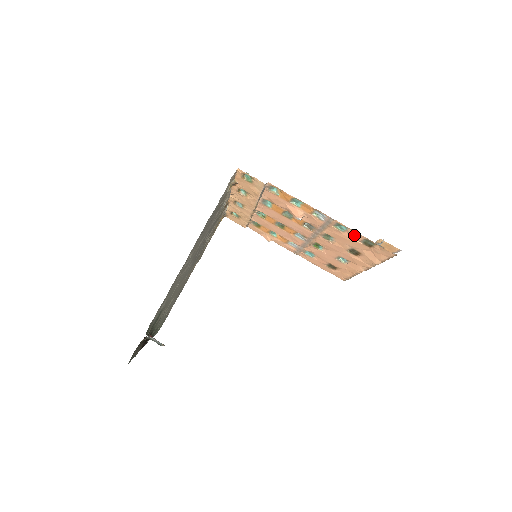
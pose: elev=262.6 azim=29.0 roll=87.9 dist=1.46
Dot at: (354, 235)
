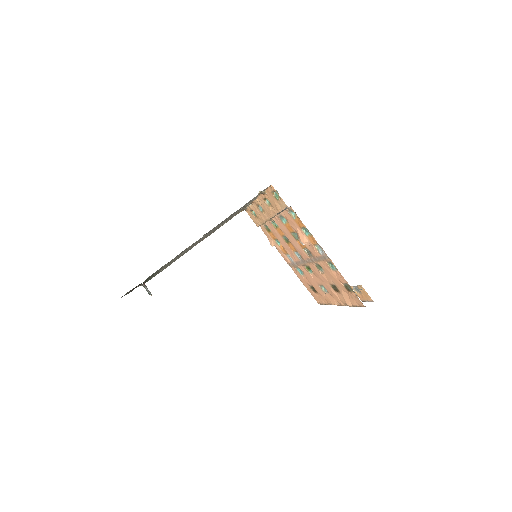
Dot at: (340, 277)
